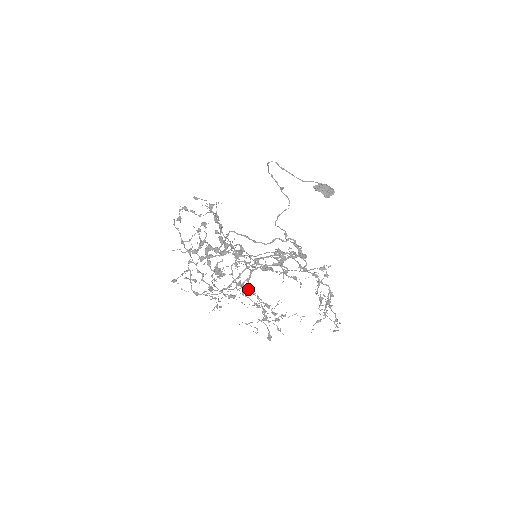
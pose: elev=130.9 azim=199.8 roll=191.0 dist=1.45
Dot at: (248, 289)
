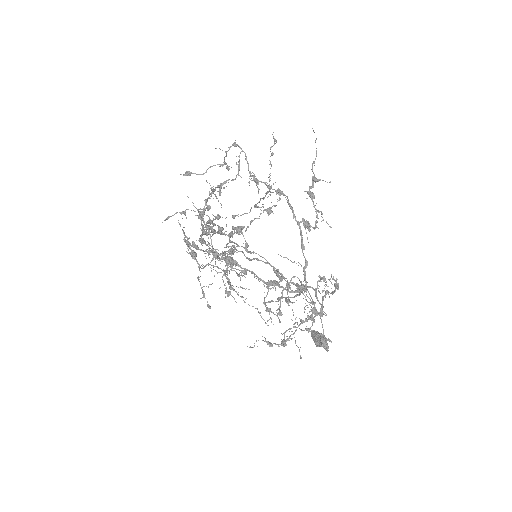
Dot at: occluded
